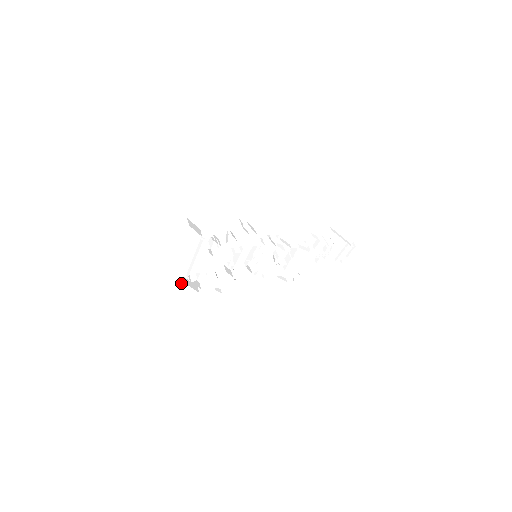
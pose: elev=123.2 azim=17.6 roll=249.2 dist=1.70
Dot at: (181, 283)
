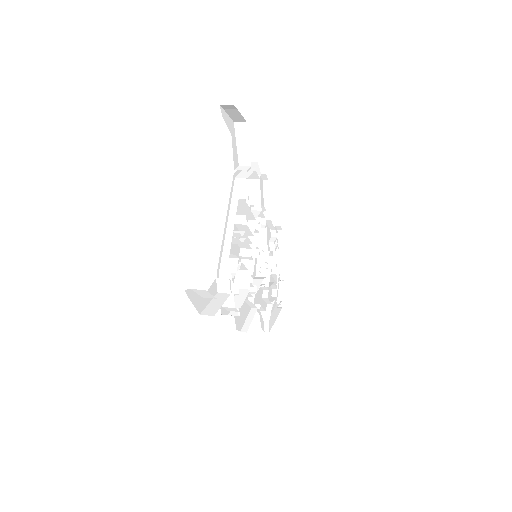
Dot at: occluded
